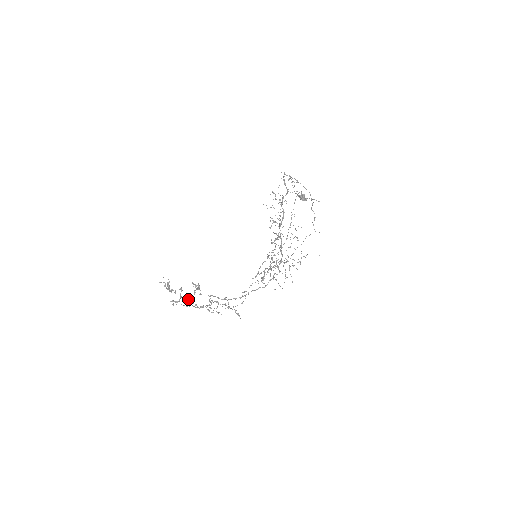
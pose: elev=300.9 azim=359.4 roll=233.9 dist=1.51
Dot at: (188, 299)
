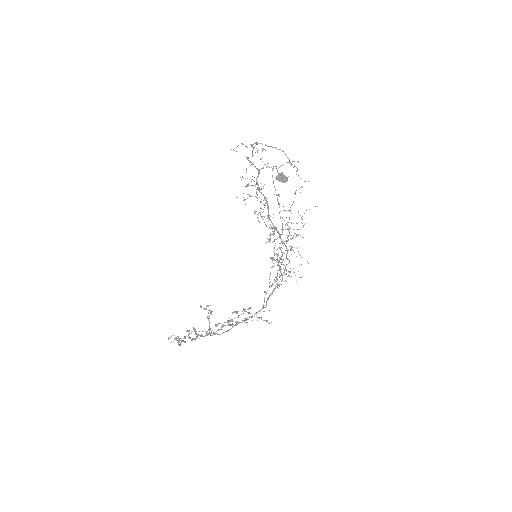
Dot at: (206, 335)
